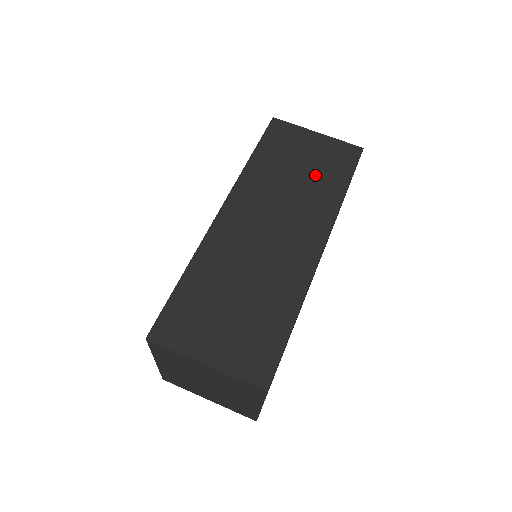
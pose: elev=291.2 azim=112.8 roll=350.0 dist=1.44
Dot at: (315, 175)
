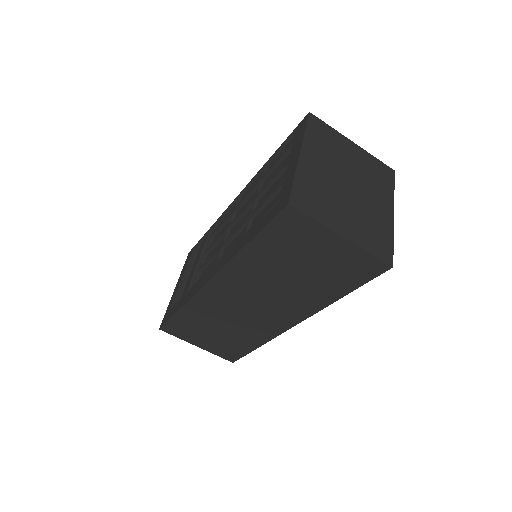
Dot at: (315, 278)
